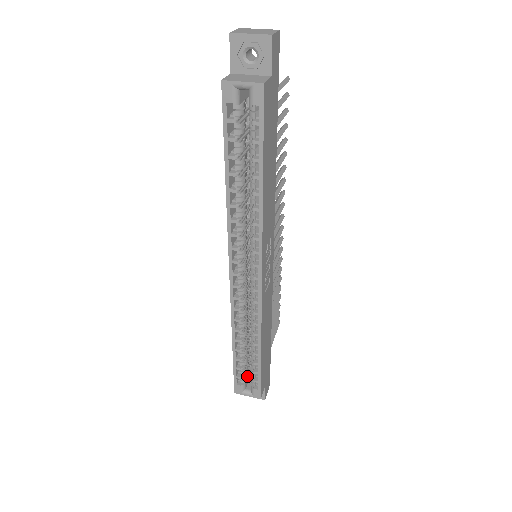
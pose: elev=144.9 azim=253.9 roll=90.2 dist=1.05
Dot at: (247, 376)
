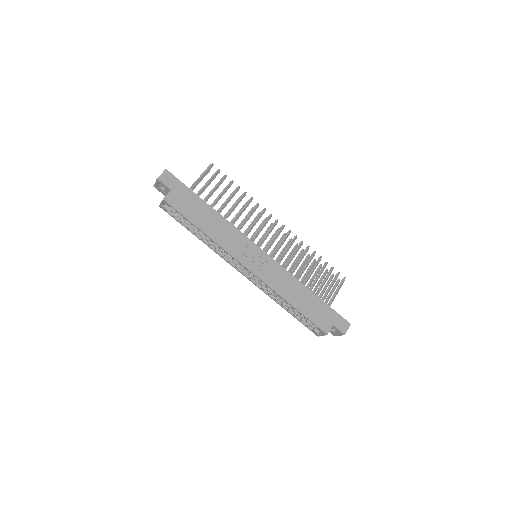
Dot at: occluded
